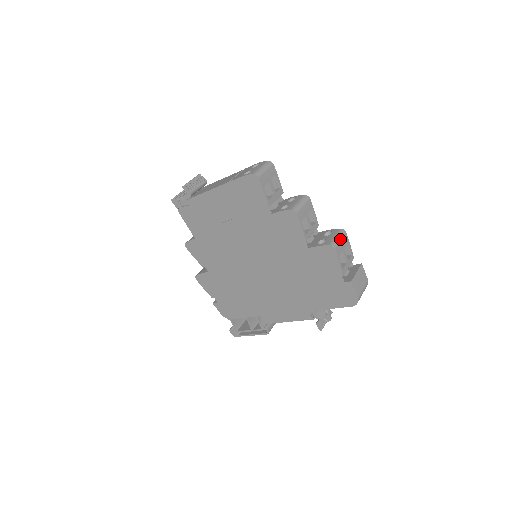
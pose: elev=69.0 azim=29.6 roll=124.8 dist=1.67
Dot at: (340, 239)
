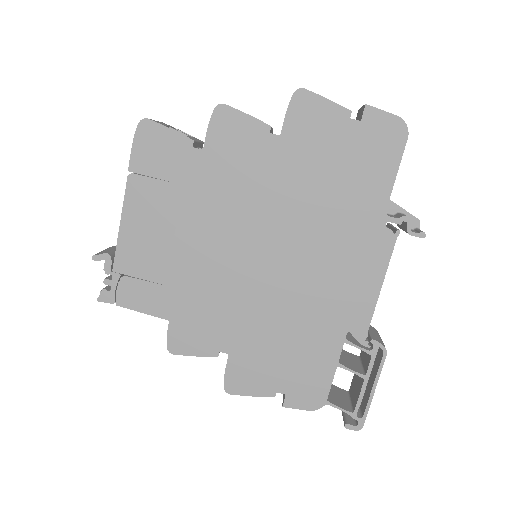
Dot at: occluded
